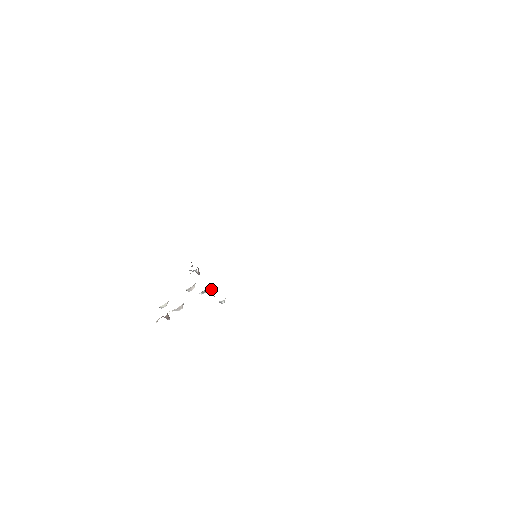
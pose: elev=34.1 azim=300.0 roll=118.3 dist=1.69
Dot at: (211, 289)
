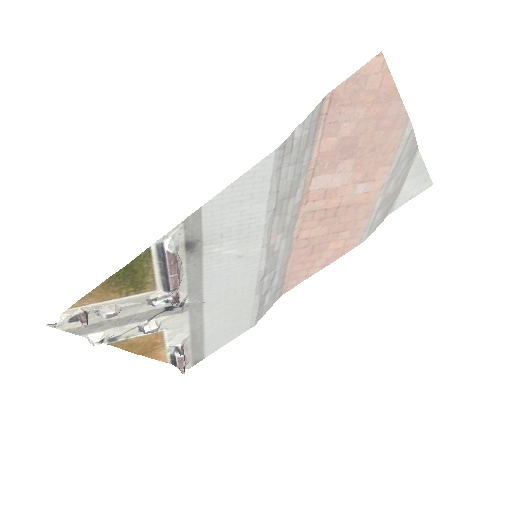
Dot at: (173, 297)
